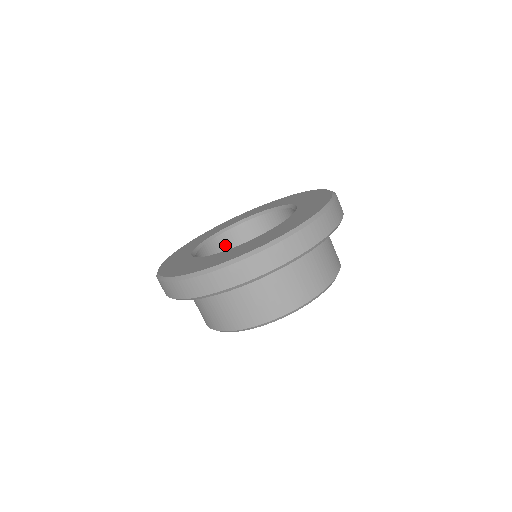
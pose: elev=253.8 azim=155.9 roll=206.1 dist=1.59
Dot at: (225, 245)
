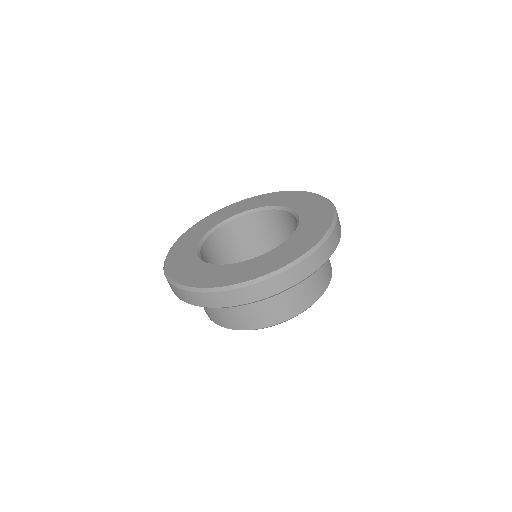
Dot at: (230, 233)
